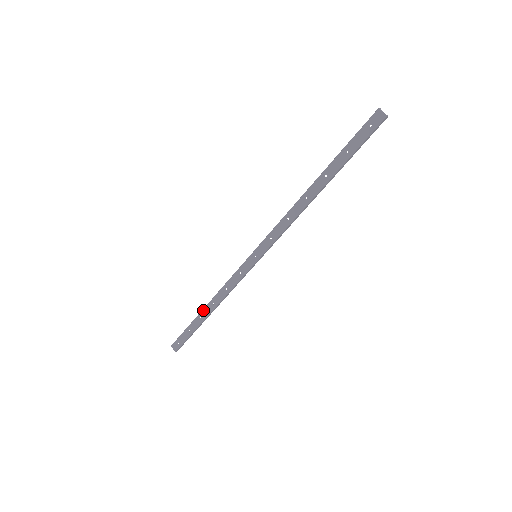
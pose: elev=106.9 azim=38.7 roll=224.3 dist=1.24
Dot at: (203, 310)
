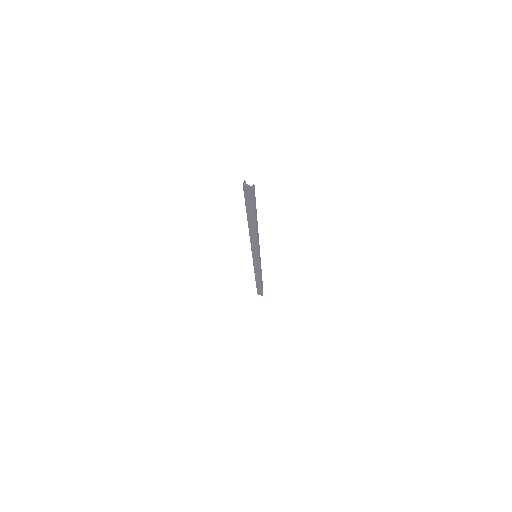
Dot at: (256, 280)
